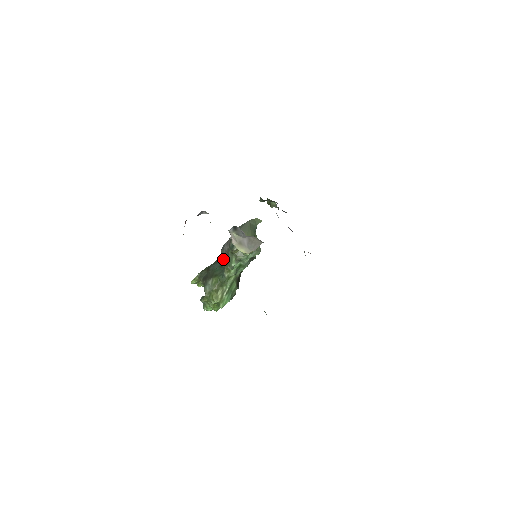
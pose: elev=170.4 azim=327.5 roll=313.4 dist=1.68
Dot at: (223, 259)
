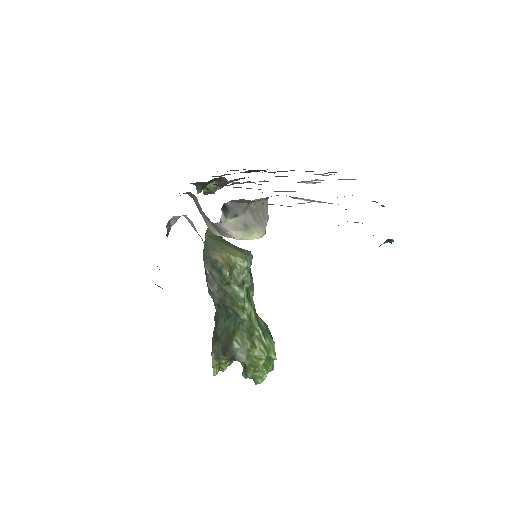
Dot at: (222, 307)
